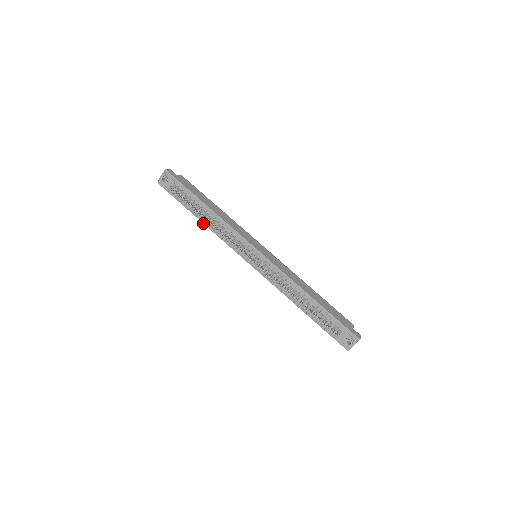
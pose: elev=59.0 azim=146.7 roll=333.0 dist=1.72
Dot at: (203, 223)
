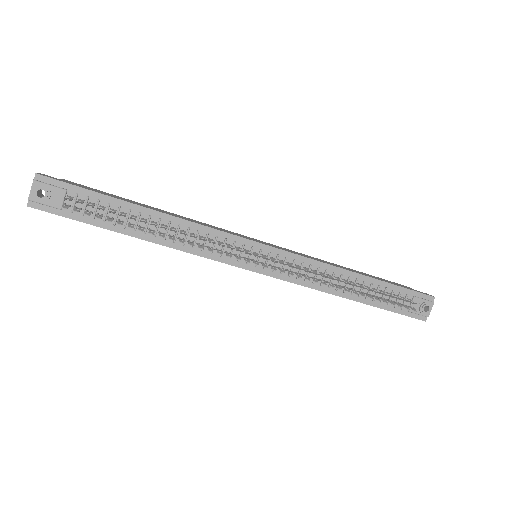
Dot at: occluded
